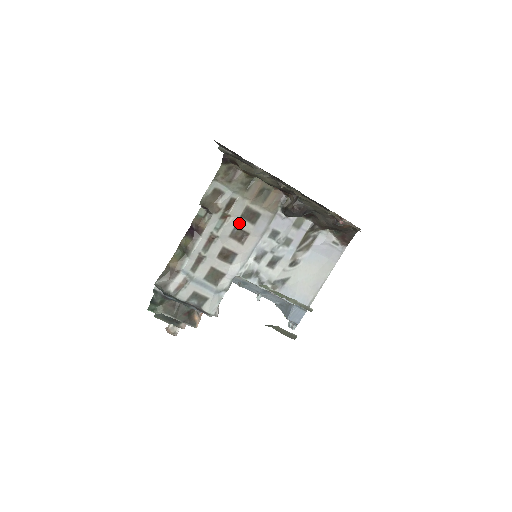
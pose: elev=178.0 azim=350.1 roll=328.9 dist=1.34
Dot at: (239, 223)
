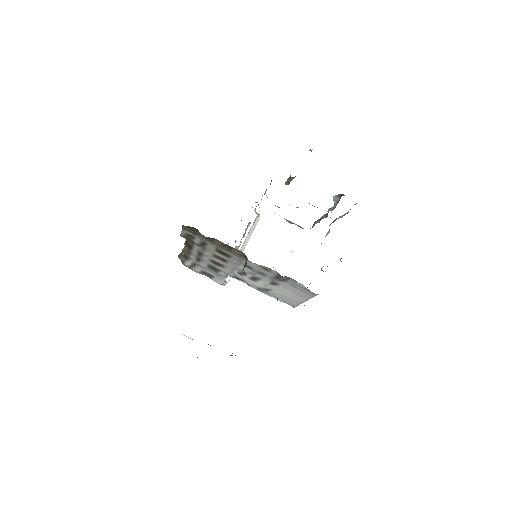
Dot at: (216, 254)
